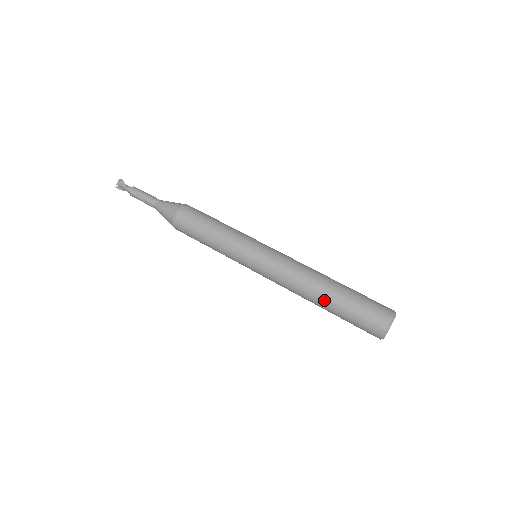
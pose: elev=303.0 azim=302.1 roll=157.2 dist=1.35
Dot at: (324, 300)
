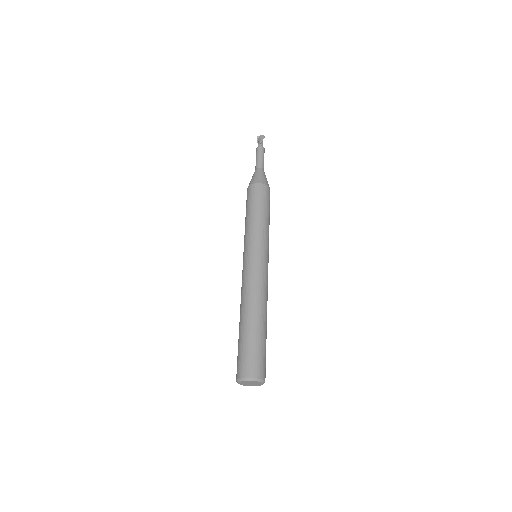
Dot at: (245, 319)
